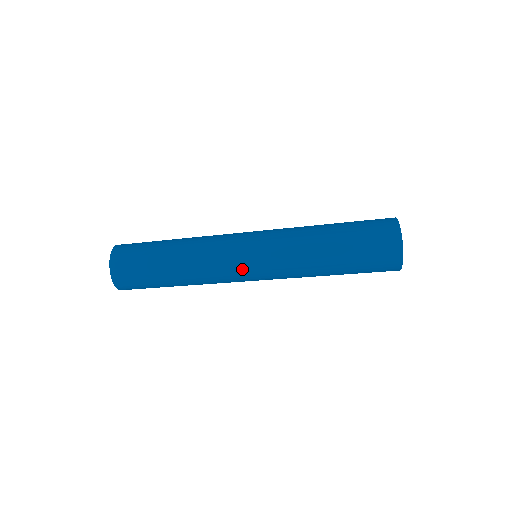
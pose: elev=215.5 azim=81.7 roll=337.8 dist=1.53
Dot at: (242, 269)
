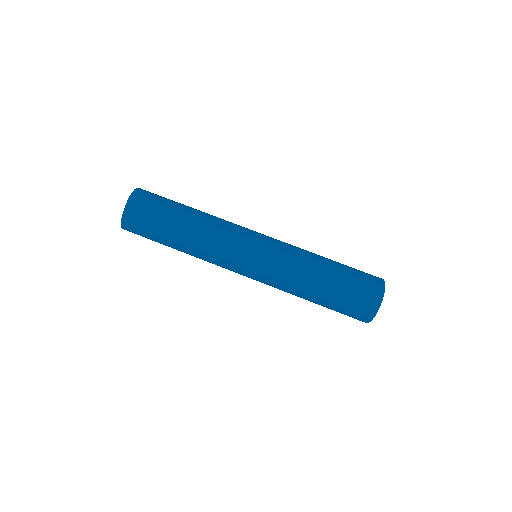
Dot at: (242, 263)
